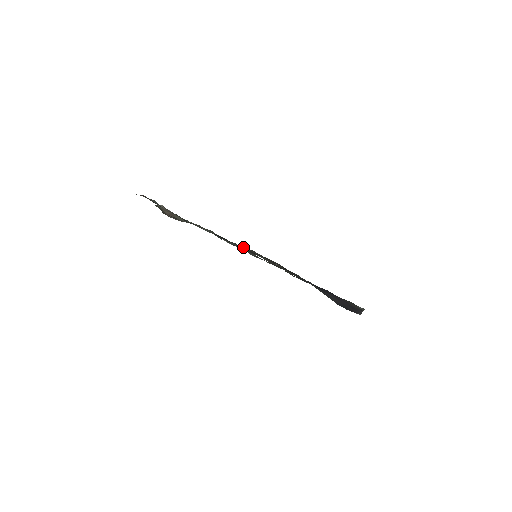
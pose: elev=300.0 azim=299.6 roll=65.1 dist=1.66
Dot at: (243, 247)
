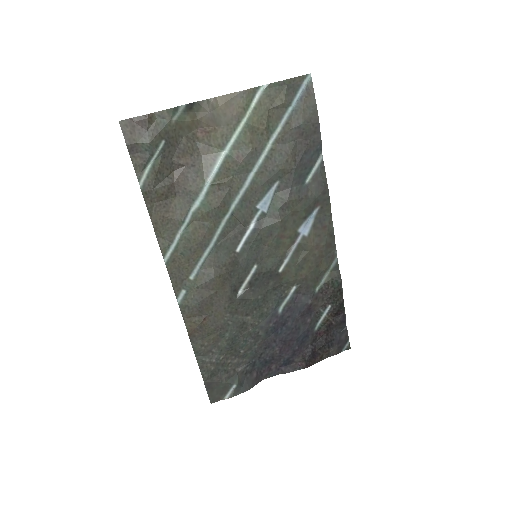
Dot at: (277, 222)
